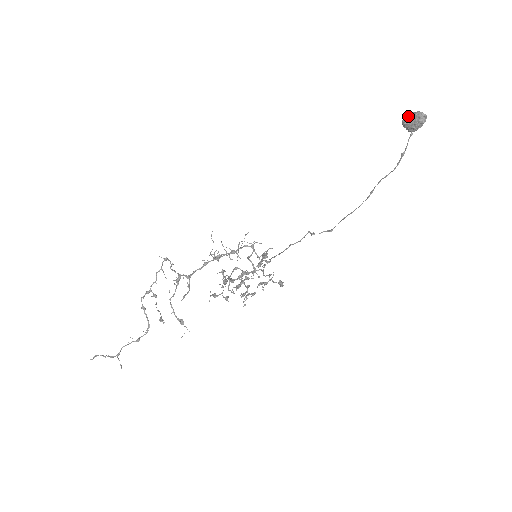
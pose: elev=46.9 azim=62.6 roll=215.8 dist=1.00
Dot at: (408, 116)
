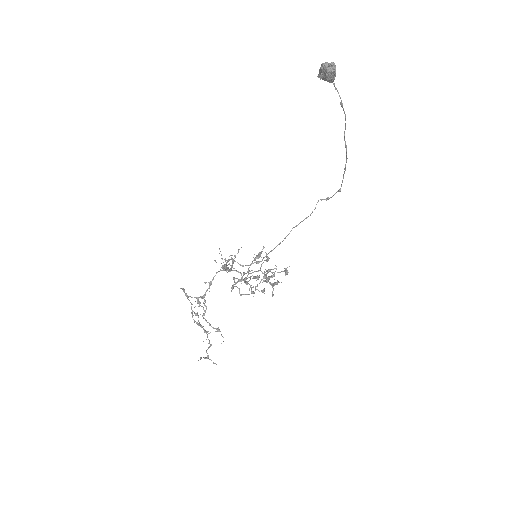
Dot at: (319, 71)
